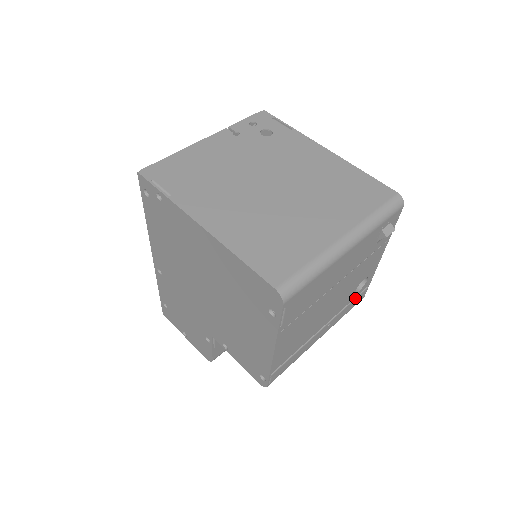
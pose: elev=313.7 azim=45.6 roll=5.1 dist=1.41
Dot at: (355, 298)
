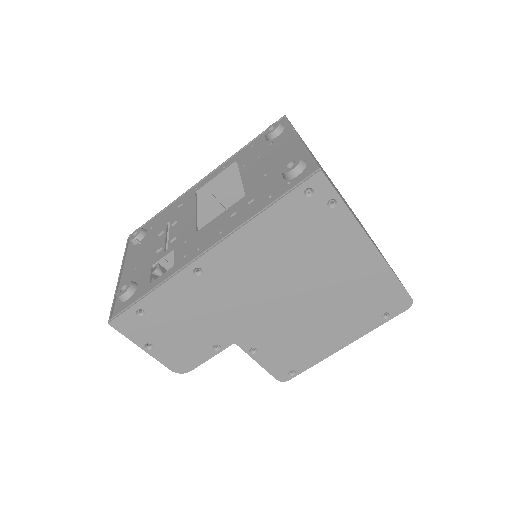
Dot at: occluded
